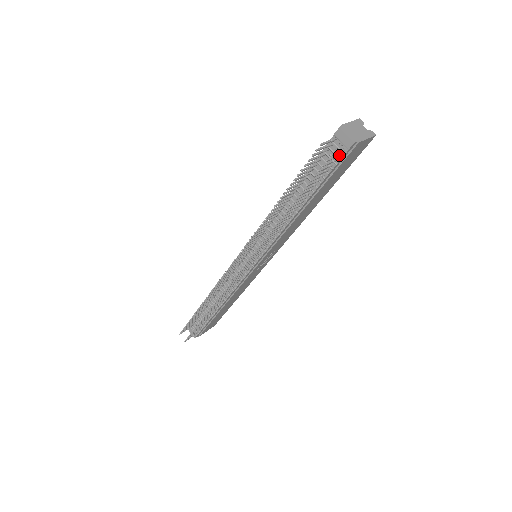
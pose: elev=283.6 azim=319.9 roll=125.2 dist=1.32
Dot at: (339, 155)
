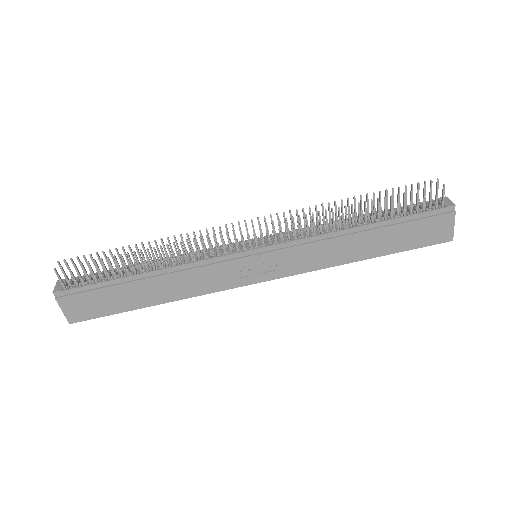
Dot at: occluded
